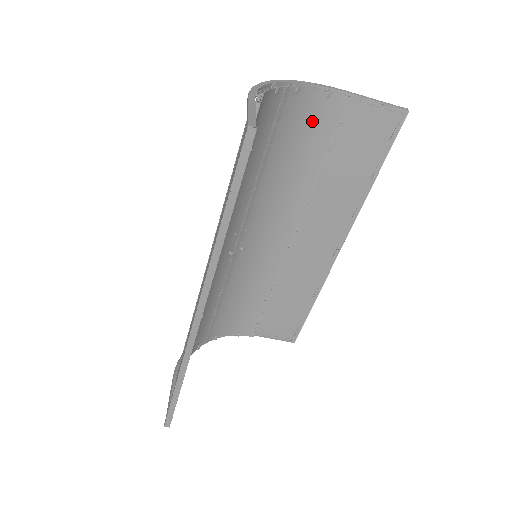
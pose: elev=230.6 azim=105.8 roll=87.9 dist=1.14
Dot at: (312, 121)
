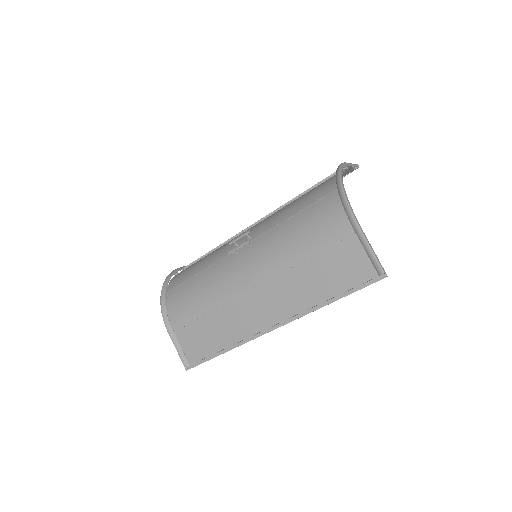
Dot at: (325, 182)
